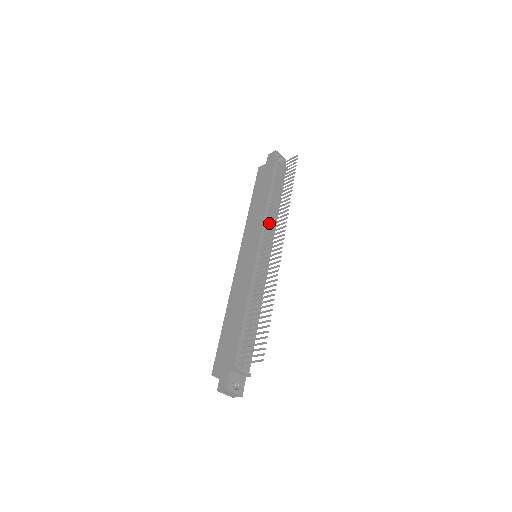
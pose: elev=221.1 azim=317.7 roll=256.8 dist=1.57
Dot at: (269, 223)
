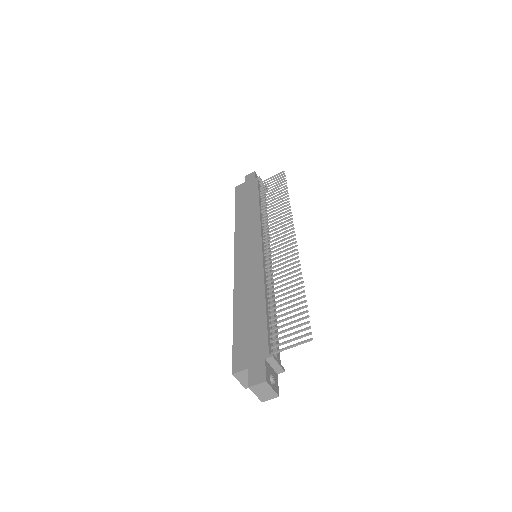
Dot at: occluded
